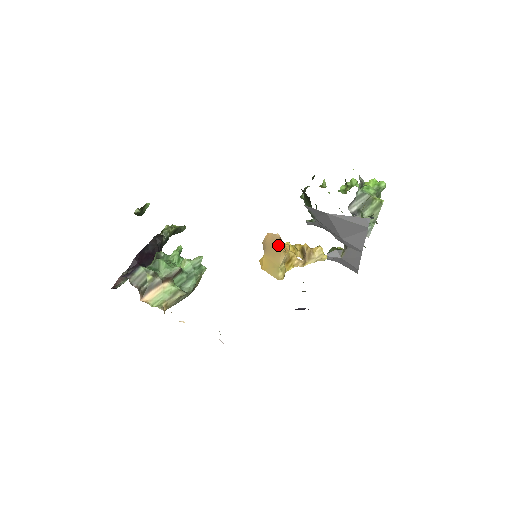
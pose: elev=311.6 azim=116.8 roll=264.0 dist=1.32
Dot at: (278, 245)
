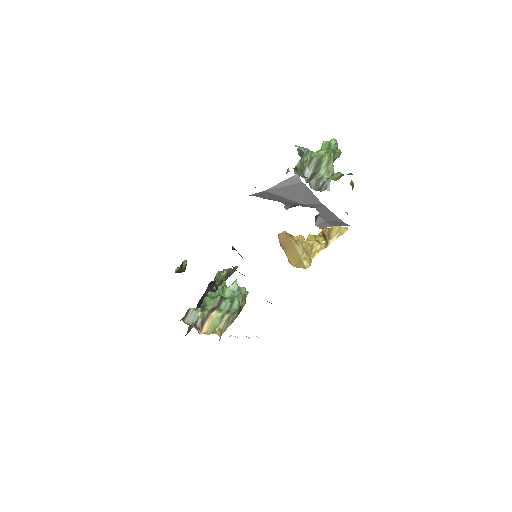
Dot at: (289, 240)
